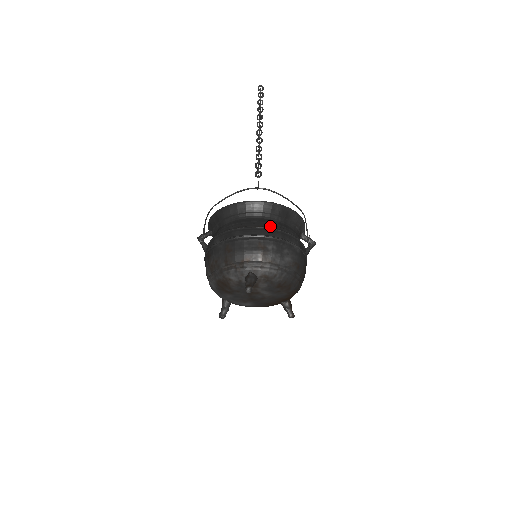
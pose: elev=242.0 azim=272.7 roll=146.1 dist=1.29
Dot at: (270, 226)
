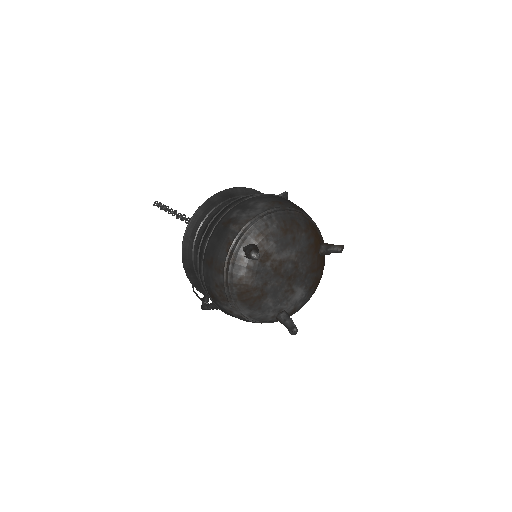
Dot at: (221, 210)
